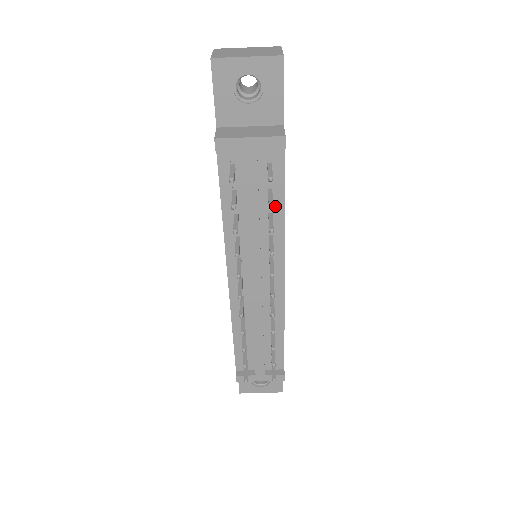
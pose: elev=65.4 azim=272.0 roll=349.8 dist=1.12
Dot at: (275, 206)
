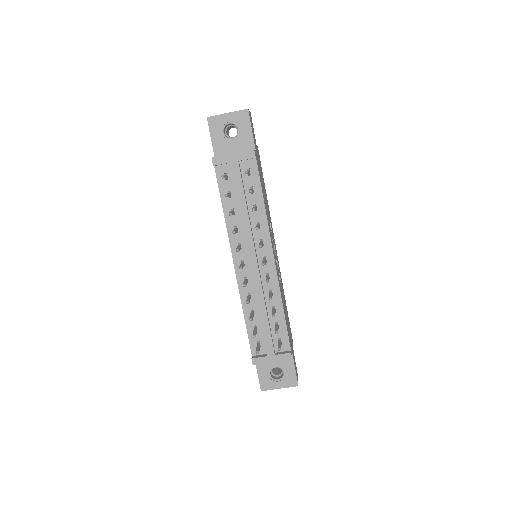
Dot at: (257, 201)
